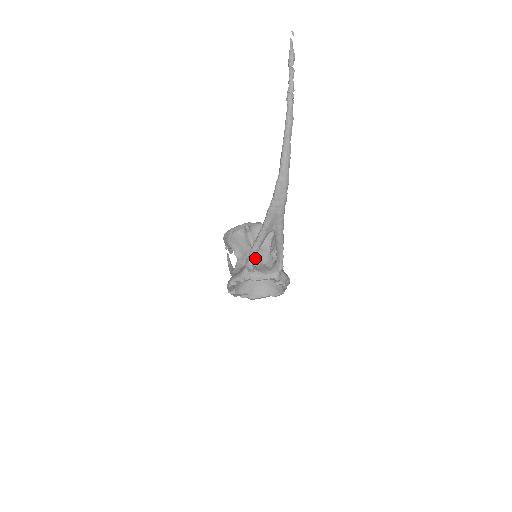
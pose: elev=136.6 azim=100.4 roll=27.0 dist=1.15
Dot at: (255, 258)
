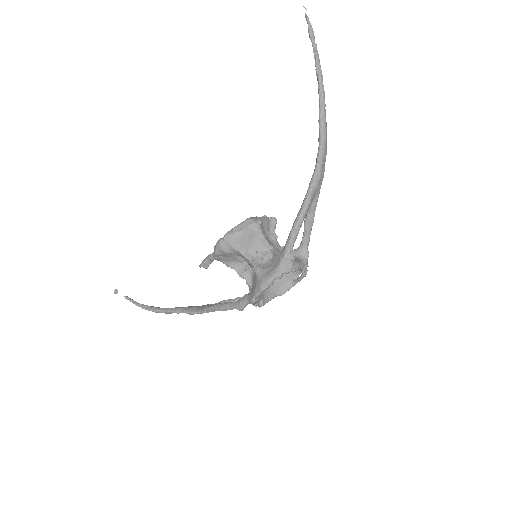
Dot at: (277, 251)
